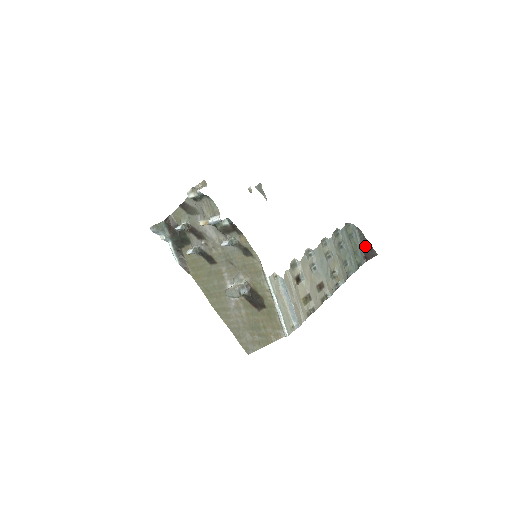
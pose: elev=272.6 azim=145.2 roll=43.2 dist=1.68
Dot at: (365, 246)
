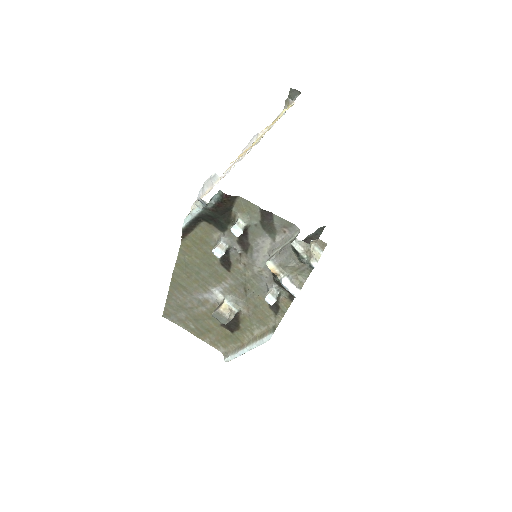
Dot at: (311, 238)
